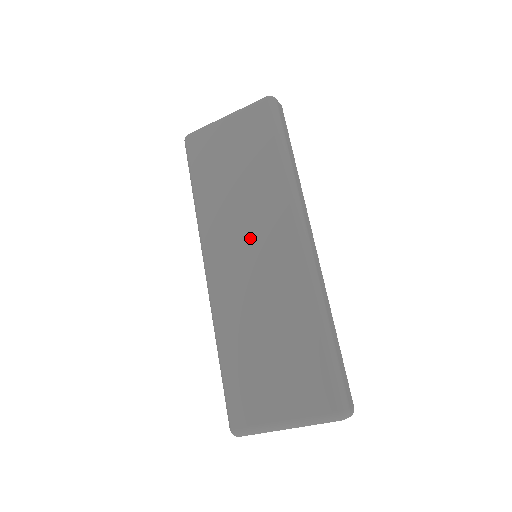
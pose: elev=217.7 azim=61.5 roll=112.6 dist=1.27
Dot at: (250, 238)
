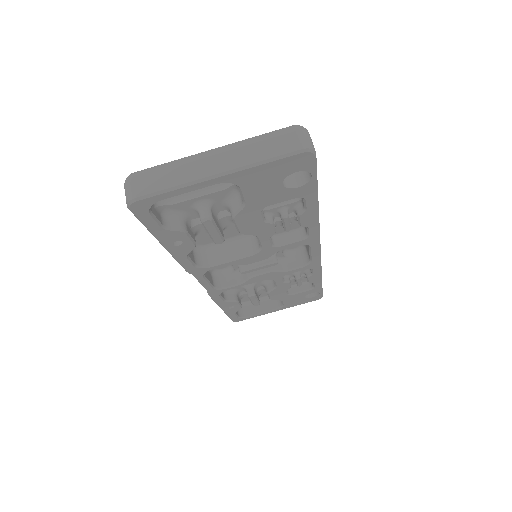
Dot at: occluded
